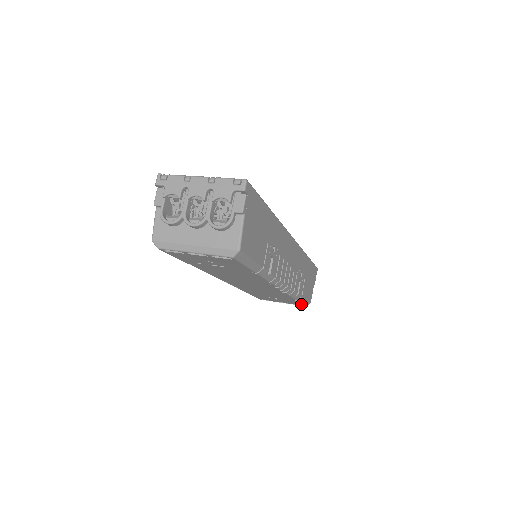
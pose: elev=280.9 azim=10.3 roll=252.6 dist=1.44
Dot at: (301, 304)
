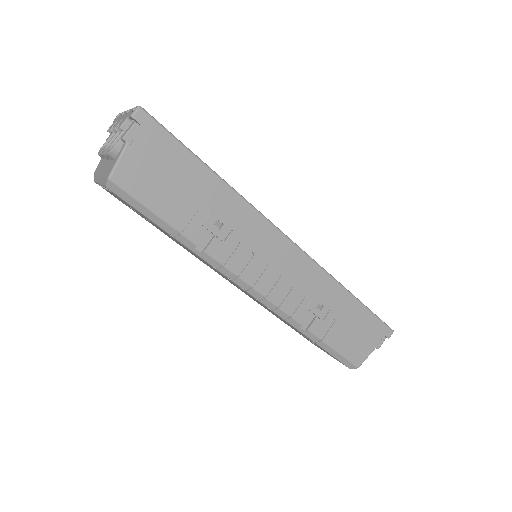
Dot at: (337, 359)
